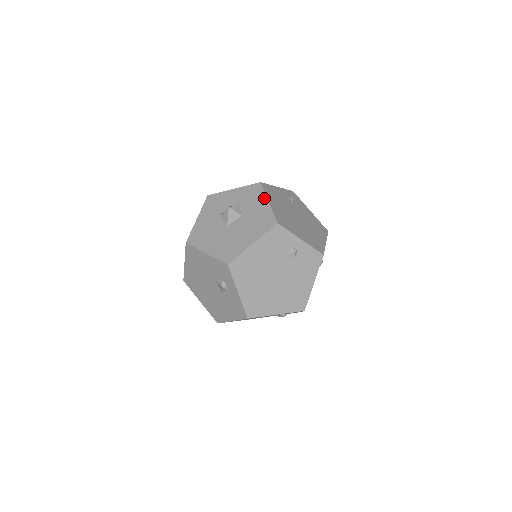
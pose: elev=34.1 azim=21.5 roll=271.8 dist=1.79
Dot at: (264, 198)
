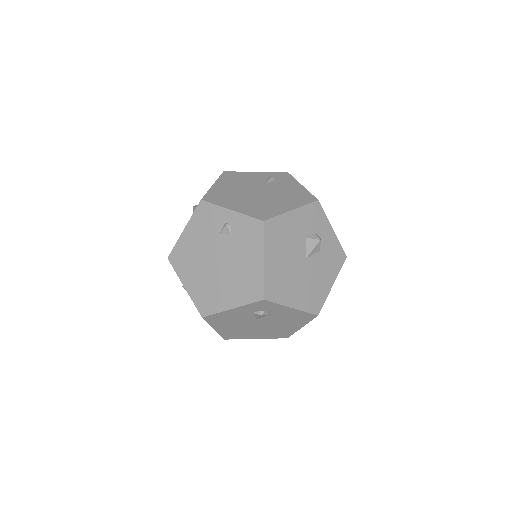
Dot at: occluded
